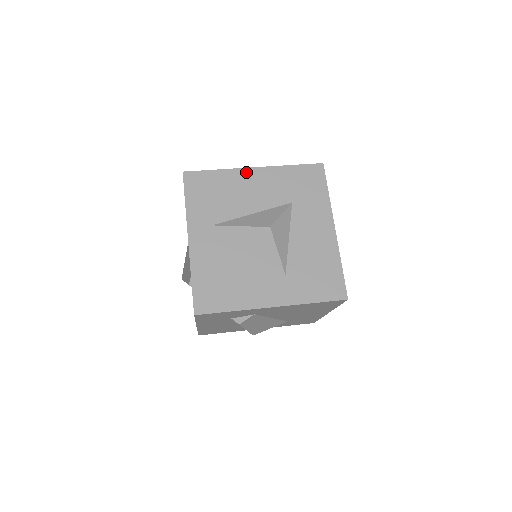
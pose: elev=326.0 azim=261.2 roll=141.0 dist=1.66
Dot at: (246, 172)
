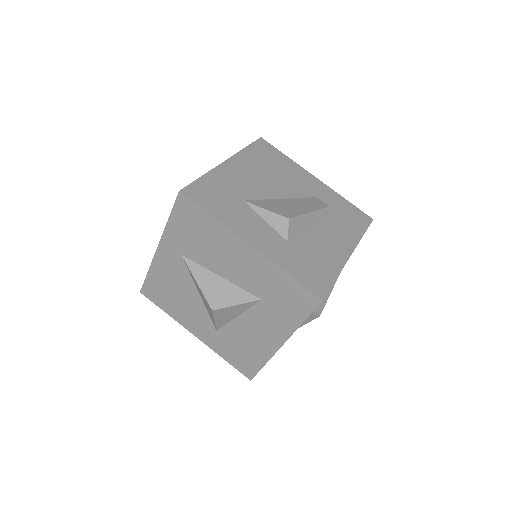
Dot at: (238, 242)
